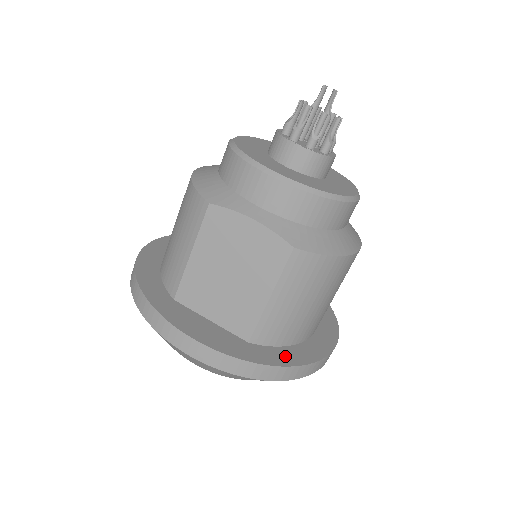
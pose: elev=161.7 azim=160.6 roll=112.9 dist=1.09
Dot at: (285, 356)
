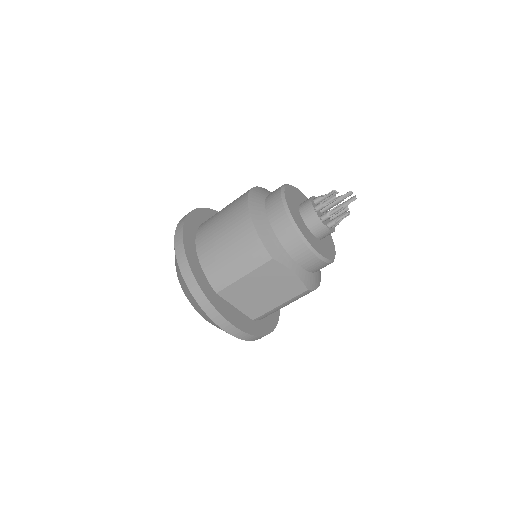
Dot at: (267, 326)
